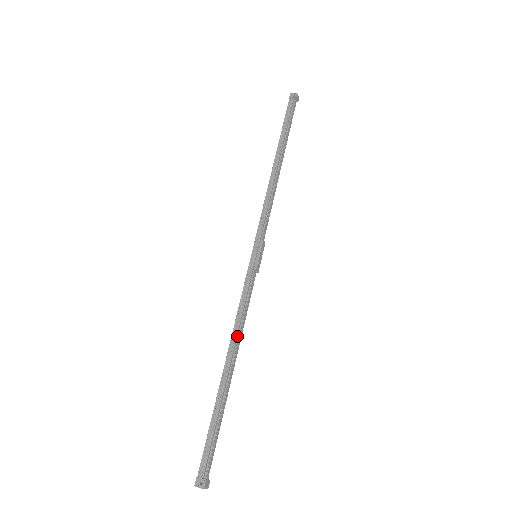
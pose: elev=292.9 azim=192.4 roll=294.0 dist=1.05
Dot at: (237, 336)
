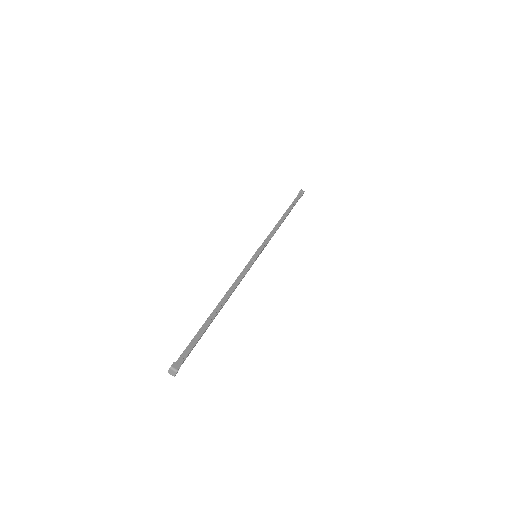
Dot at: (229, 291)
